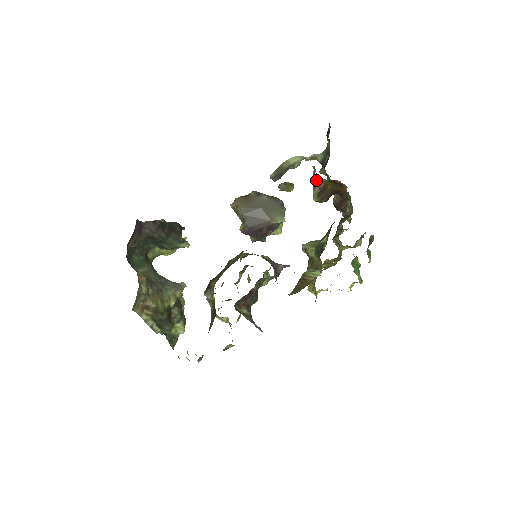
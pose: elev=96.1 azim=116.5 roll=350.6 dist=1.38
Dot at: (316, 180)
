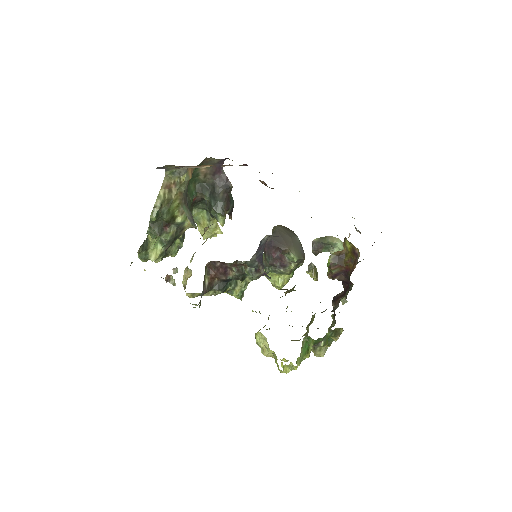
Dot at: occluded
